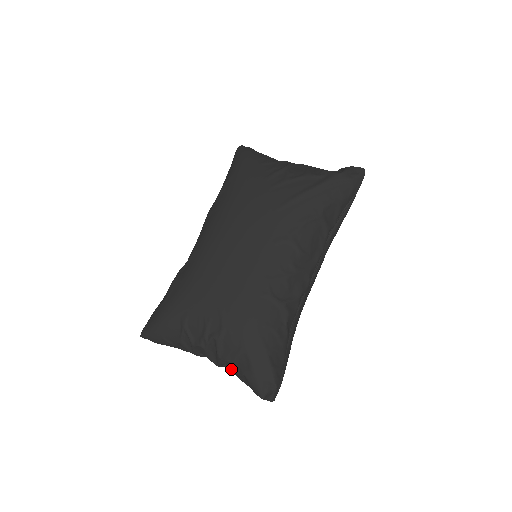
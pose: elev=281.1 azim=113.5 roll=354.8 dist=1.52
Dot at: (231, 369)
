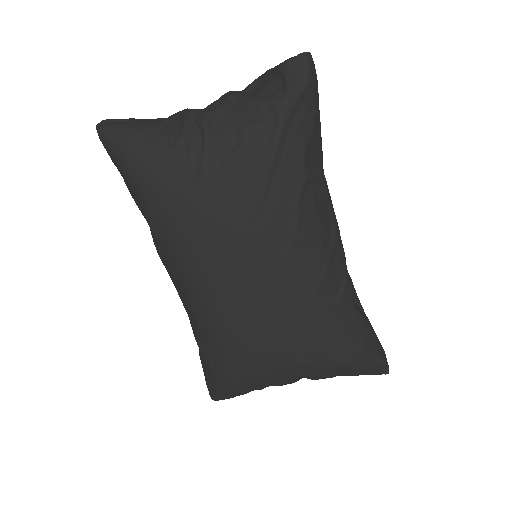
Dot at: occluded
